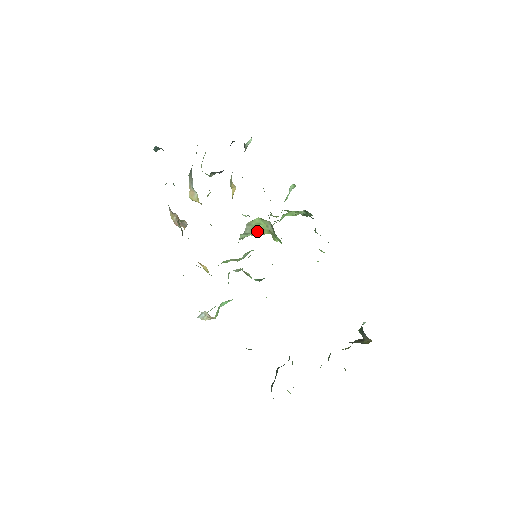
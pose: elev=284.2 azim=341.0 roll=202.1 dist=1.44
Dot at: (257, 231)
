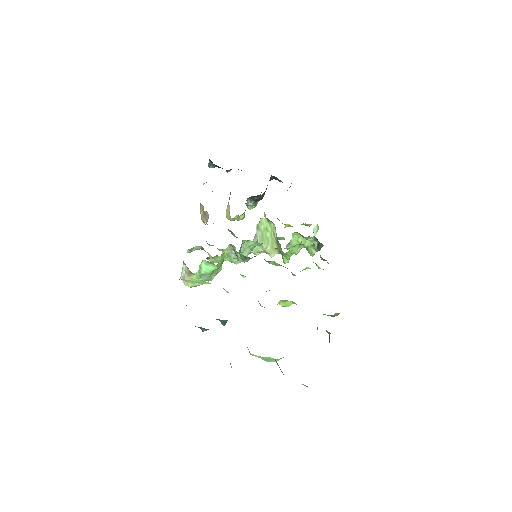
Dot at: (267, 242)
